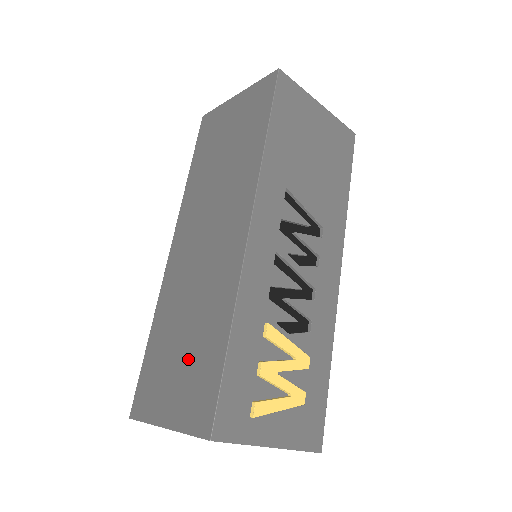
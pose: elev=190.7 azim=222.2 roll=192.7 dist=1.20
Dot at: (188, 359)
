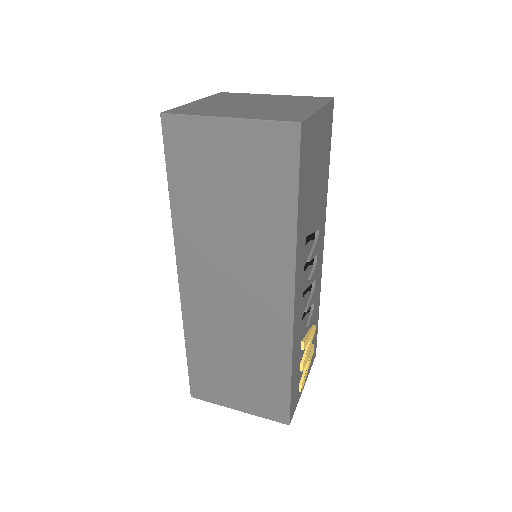
Dot at: (248, 378)
